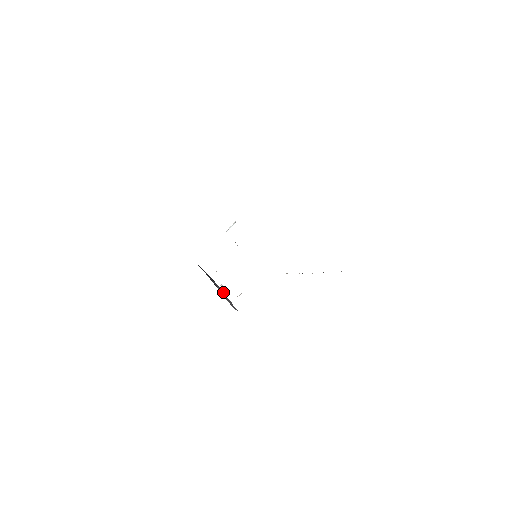
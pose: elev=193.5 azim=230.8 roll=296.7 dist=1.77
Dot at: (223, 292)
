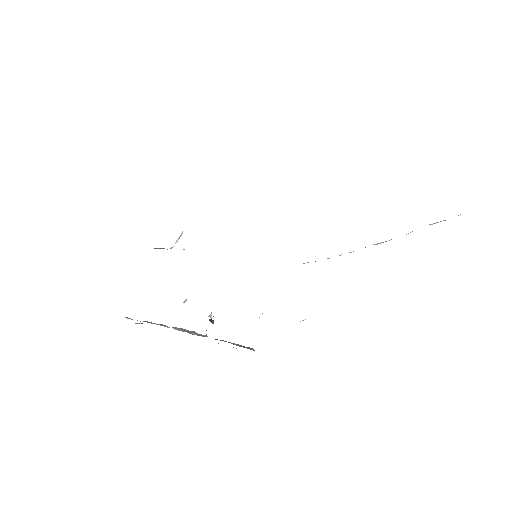
Dot at: occluded
